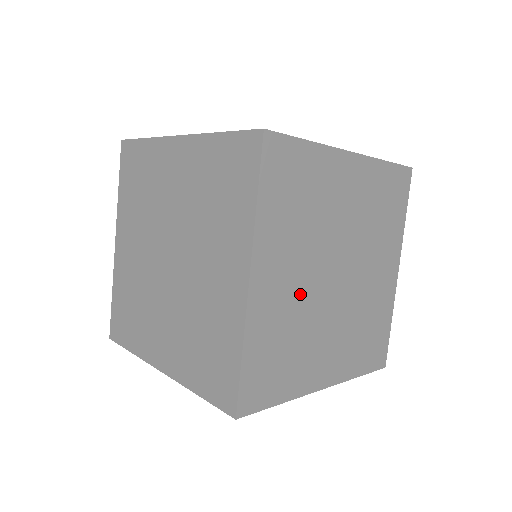
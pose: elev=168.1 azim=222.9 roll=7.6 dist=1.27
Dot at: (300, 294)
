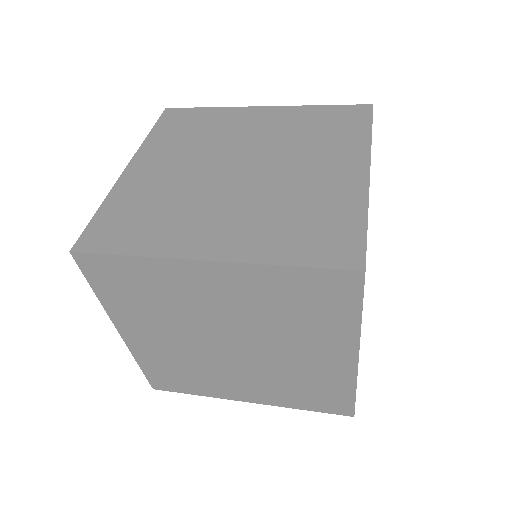
Dot at: occluded
